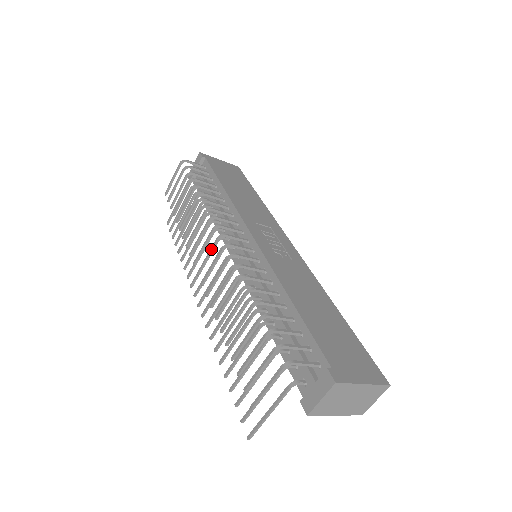
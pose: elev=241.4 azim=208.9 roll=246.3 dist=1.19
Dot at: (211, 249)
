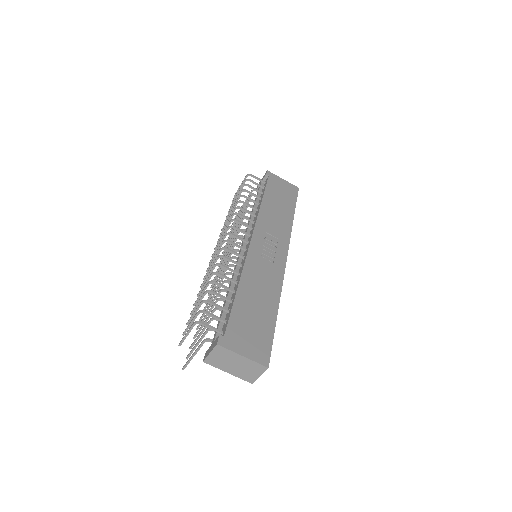
Dot at: (221, 241)
